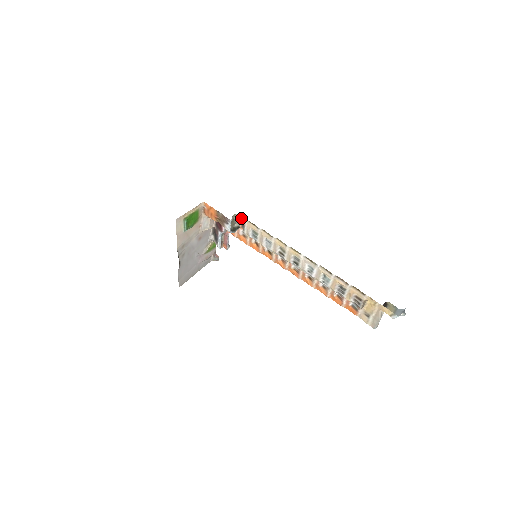
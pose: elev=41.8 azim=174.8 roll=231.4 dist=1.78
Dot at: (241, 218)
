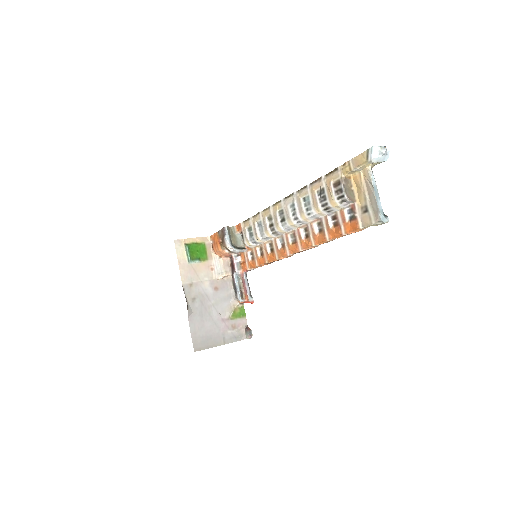
Dot at: (238, 227)
